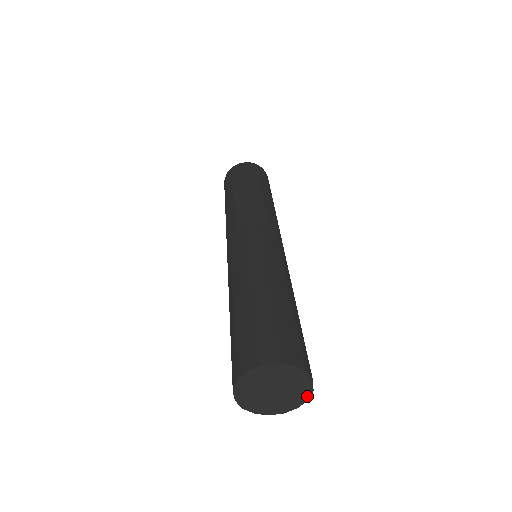
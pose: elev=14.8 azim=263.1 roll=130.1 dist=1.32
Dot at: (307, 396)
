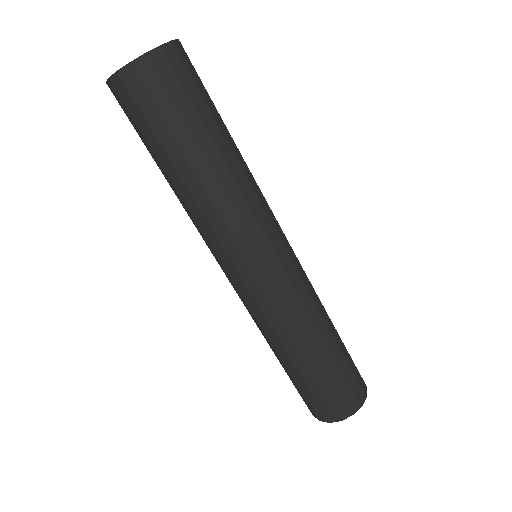
Dot at: (172, 42)
